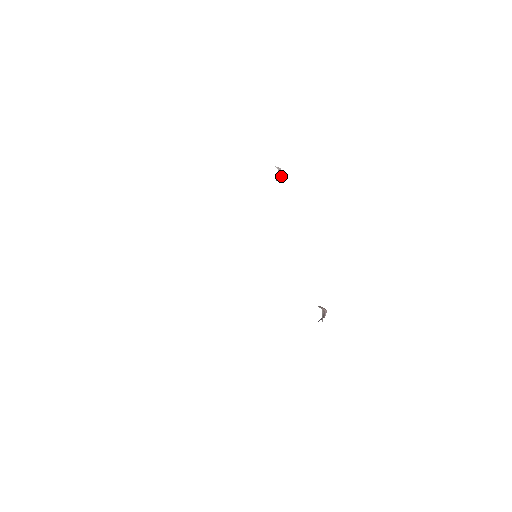
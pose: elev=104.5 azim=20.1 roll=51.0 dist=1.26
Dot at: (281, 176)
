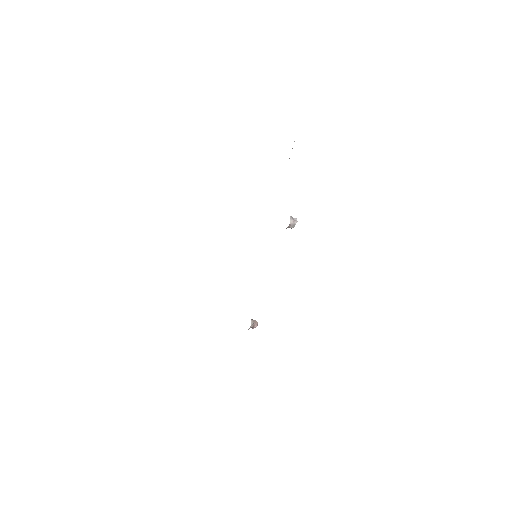
Dot at: (293, 227)
